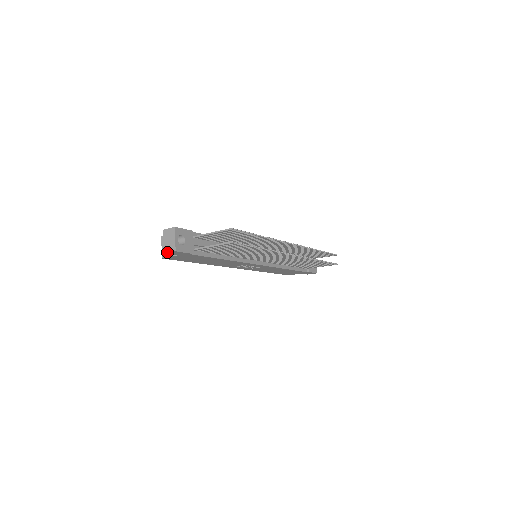
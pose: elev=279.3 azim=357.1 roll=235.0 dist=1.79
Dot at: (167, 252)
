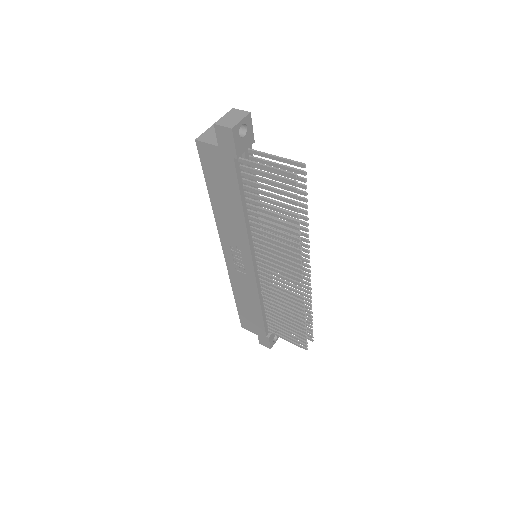
Dot at: (220, 124)
